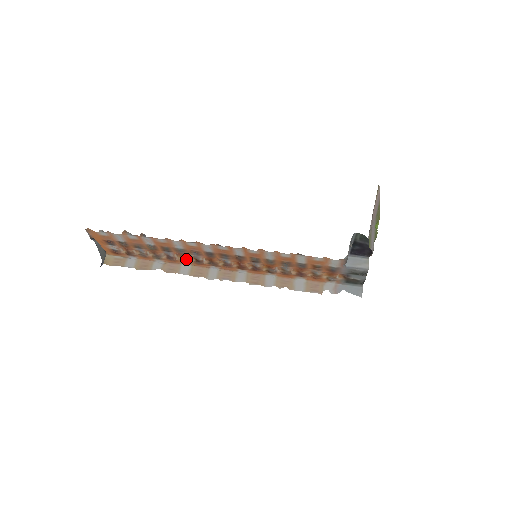
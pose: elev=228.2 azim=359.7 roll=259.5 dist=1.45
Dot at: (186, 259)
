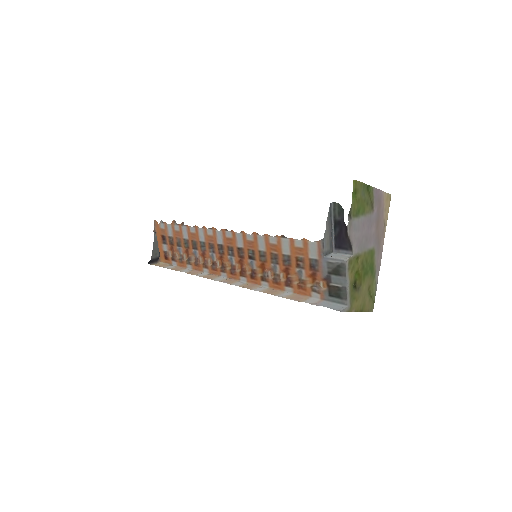
Dot at: (206, 260)
